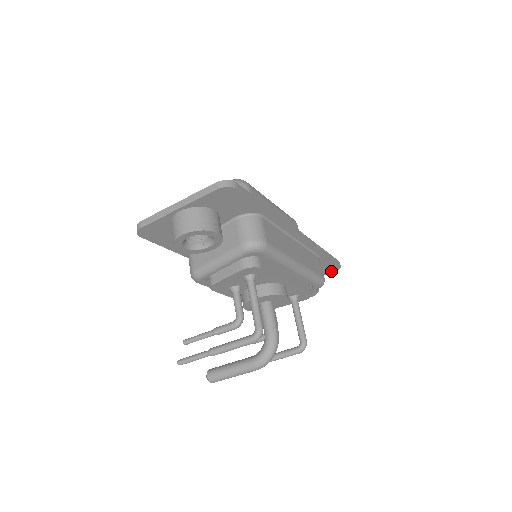
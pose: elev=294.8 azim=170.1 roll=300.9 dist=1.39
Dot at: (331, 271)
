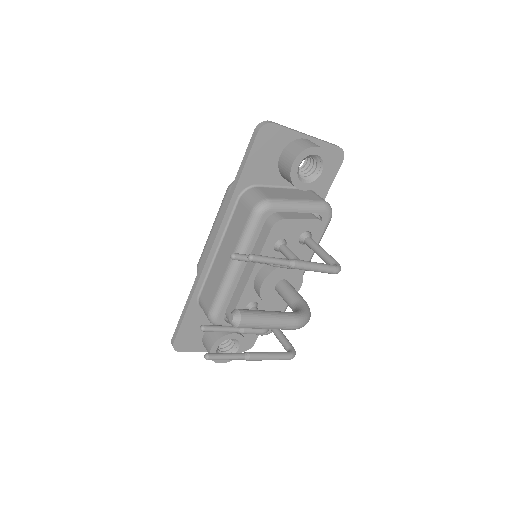
Dot at: occluded
